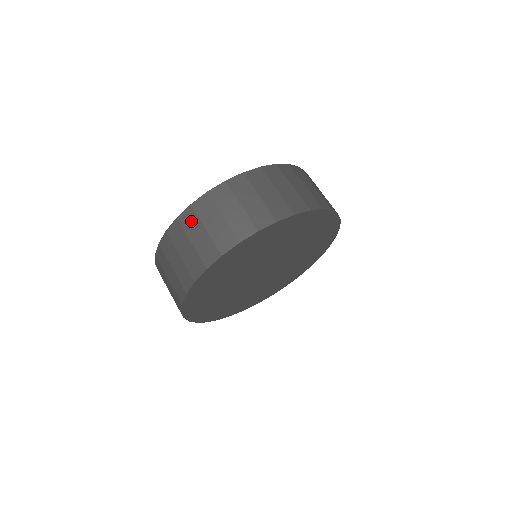
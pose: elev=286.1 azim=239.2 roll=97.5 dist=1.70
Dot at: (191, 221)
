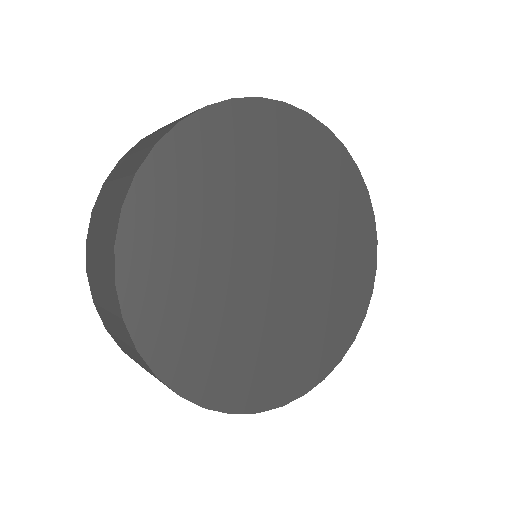
Dot at: (139, 144)
